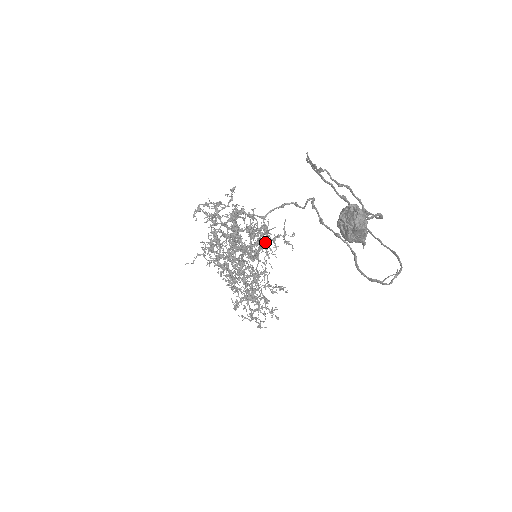
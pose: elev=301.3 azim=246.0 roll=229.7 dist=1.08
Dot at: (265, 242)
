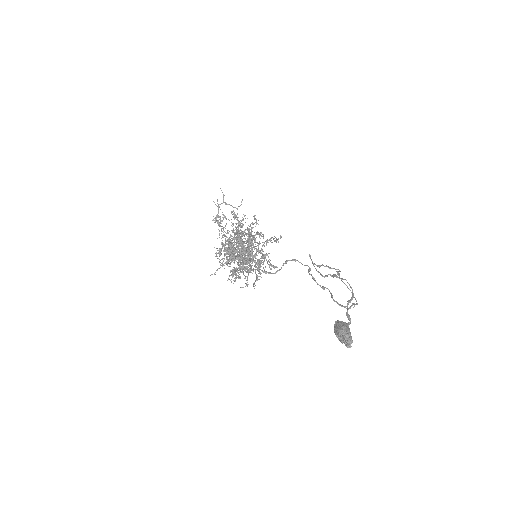
Dot at: occluded
